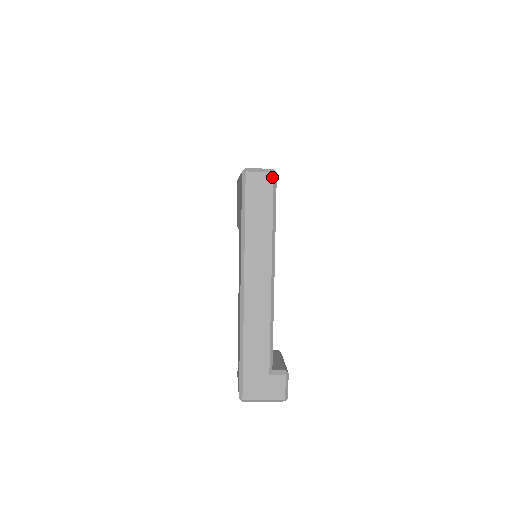
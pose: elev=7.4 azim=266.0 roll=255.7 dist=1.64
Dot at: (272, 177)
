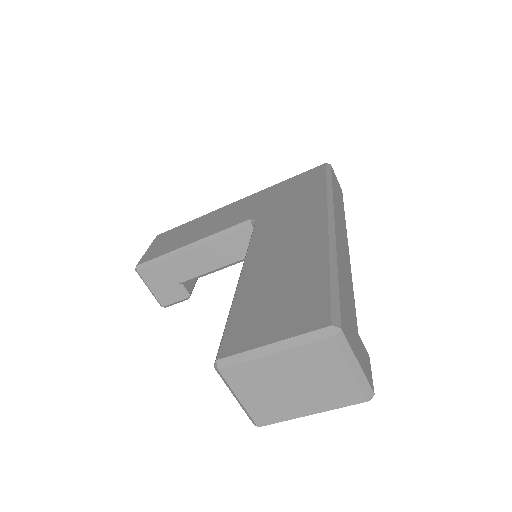
Dot at: occluded
